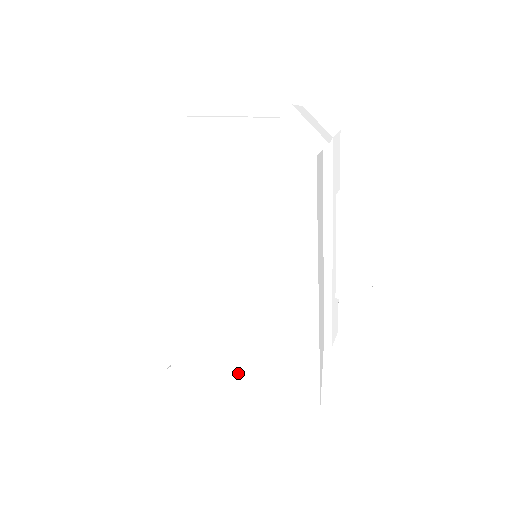
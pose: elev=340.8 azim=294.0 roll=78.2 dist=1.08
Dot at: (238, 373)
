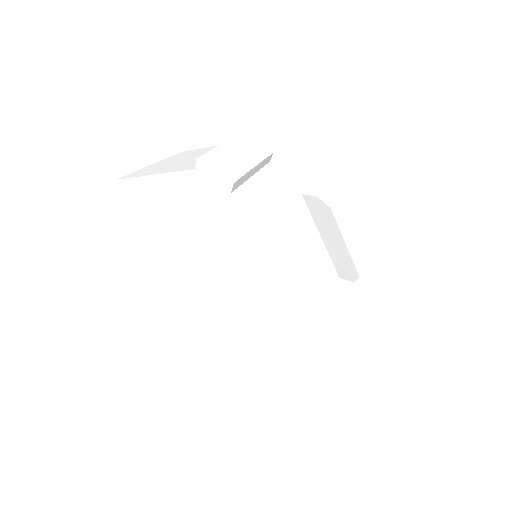
Dot at: (266, 353)
